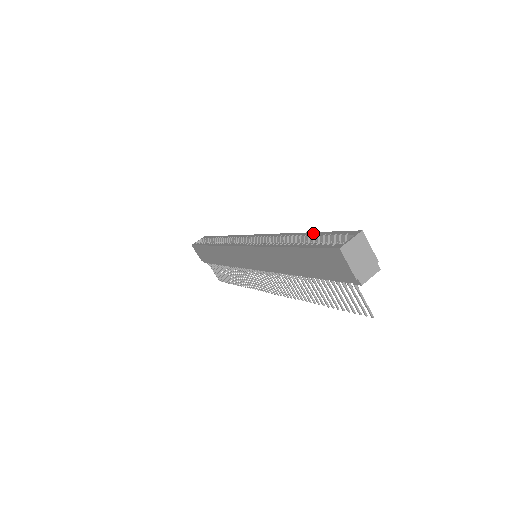
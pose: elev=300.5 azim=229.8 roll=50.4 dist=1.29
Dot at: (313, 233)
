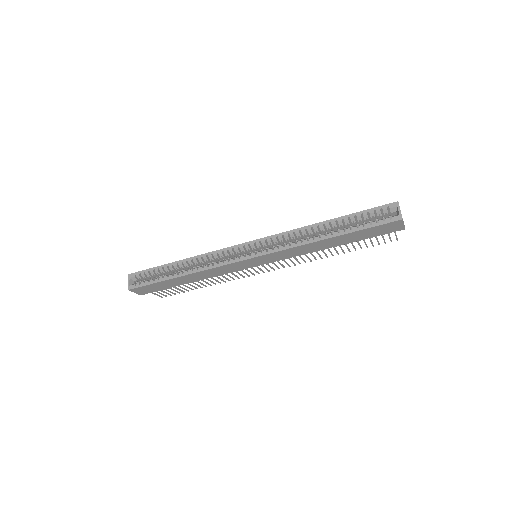
Dot at: (343, 217)
